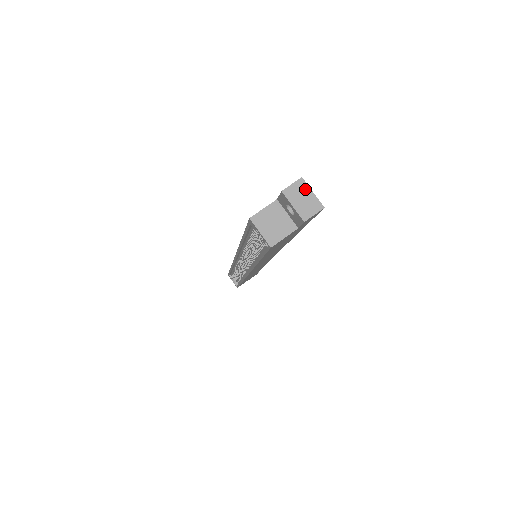
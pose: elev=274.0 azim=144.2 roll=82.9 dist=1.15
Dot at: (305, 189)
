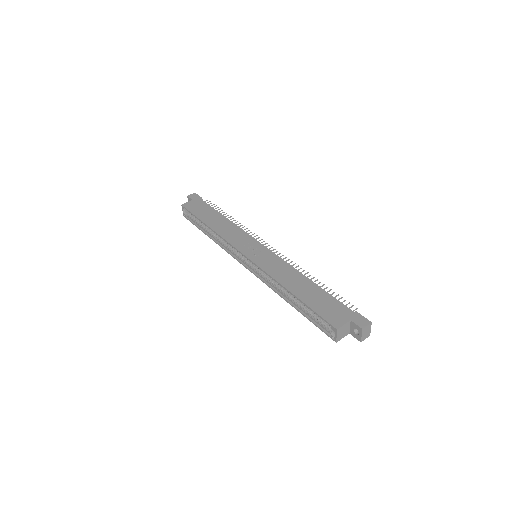
Dot at: (370, 328)
